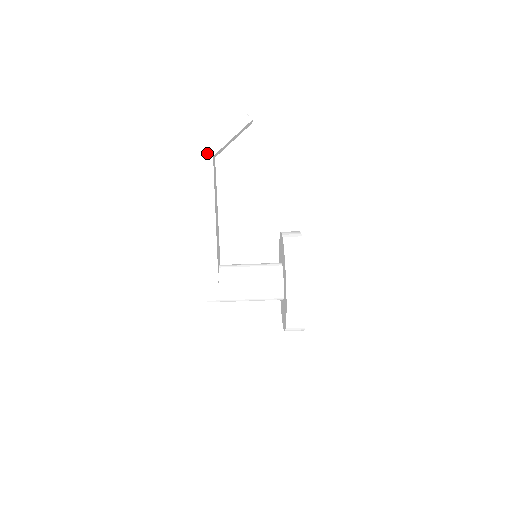
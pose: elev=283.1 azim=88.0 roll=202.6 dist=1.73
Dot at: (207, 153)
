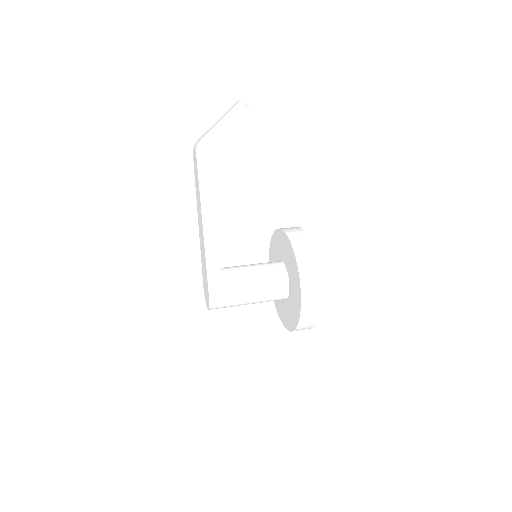
Dot at: (204, 148)
